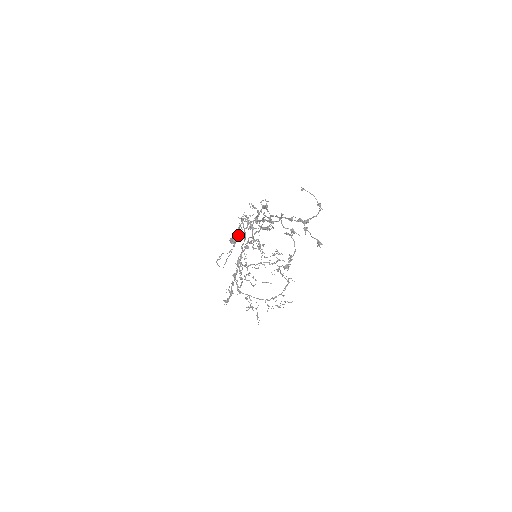
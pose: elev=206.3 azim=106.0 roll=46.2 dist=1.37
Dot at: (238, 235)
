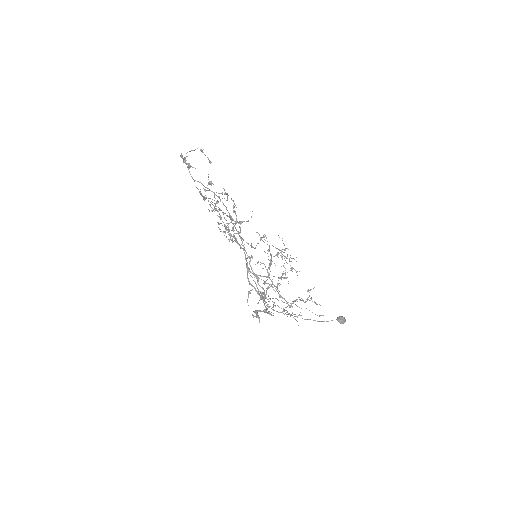
Dot at: occluded
